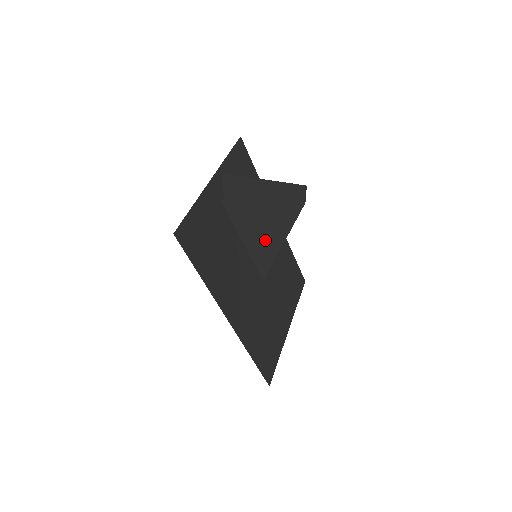
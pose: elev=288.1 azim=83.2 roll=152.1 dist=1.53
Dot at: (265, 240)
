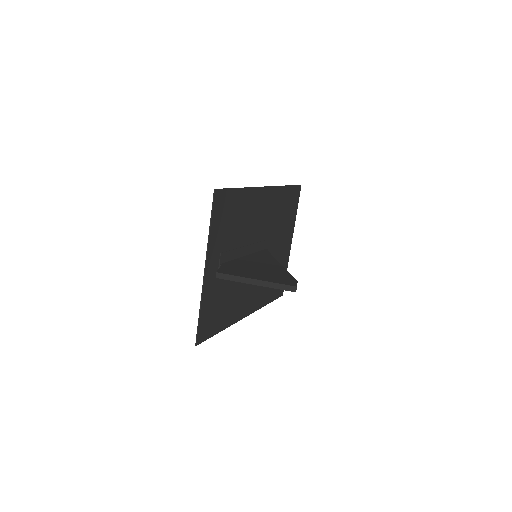
Dot at: occluded
